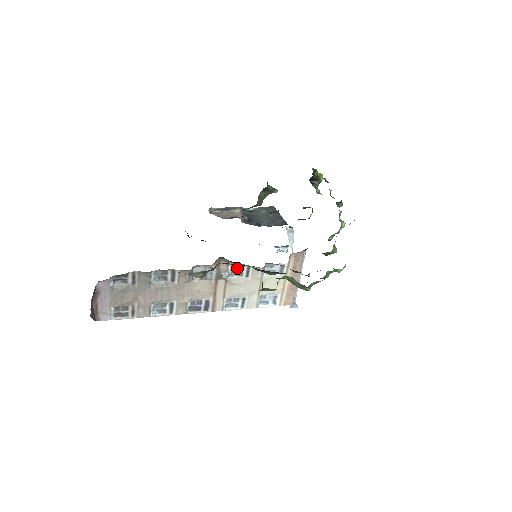
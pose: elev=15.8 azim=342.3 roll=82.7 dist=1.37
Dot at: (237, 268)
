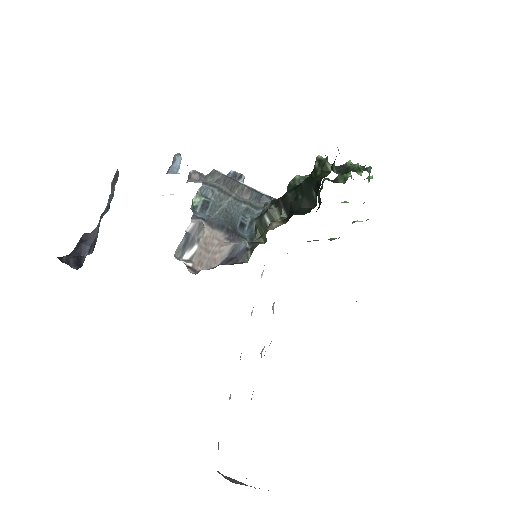
Dot at: occluded
